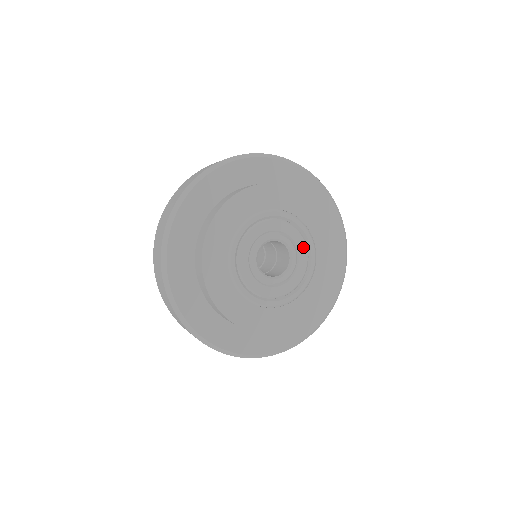
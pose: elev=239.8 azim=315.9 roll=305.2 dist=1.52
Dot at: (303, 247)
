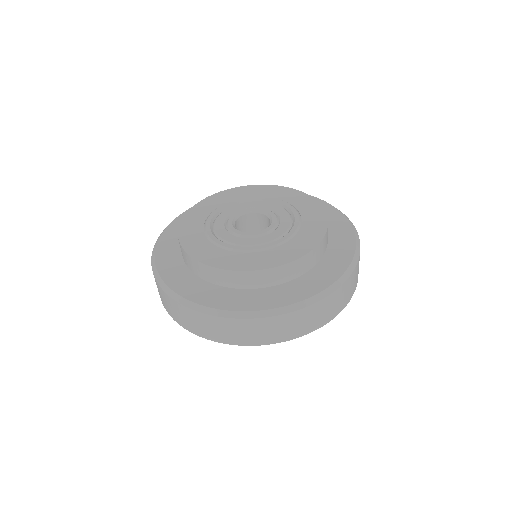
Dot at: (270, 205)
